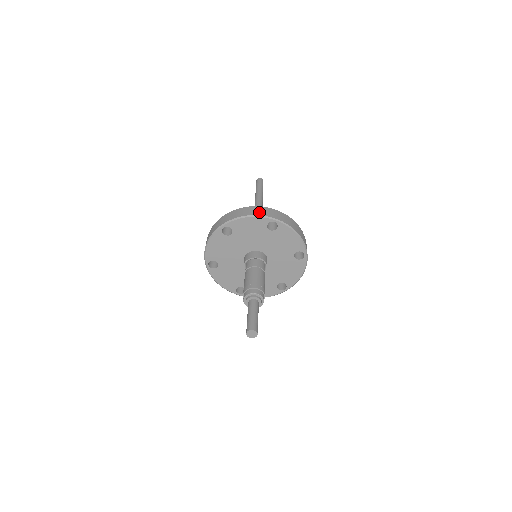
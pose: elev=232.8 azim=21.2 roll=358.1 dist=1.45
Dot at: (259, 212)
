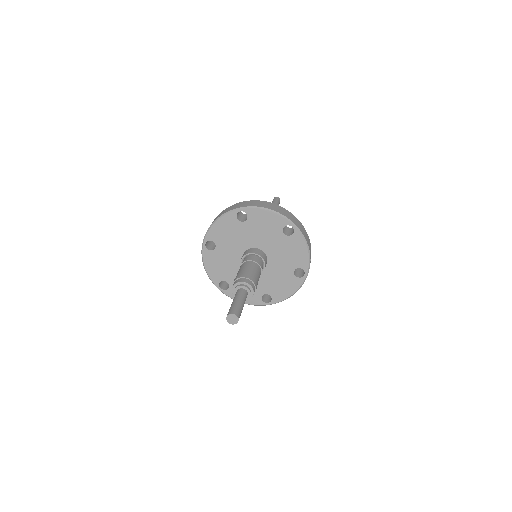
Dot at: (225, 211)
